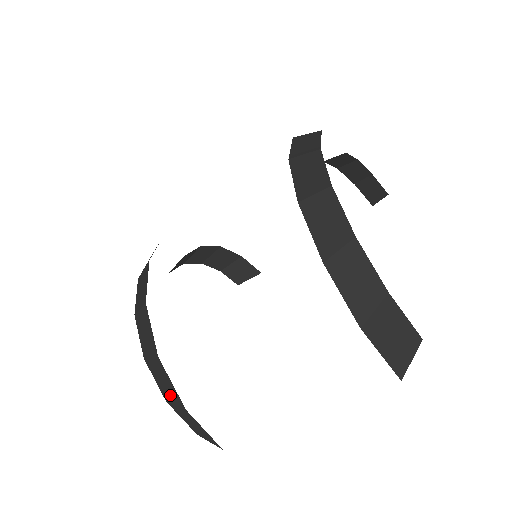
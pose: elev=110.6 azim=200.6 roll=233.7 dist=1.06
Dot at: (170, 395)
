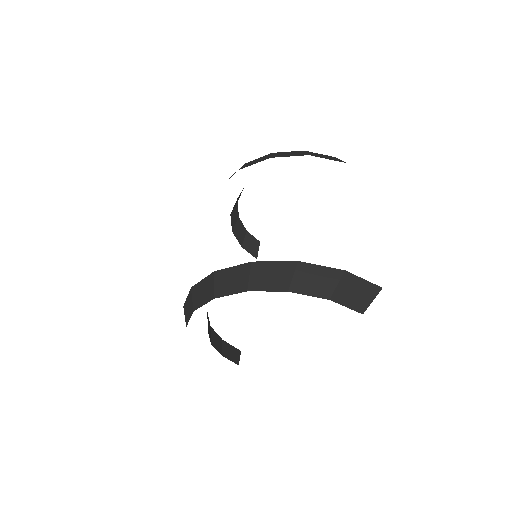
Dot at: (328, 283)
